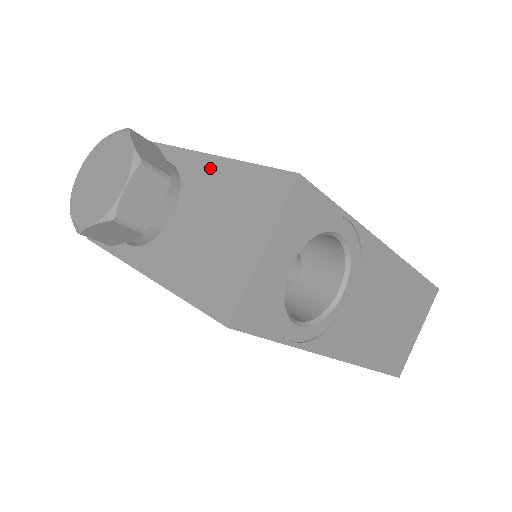
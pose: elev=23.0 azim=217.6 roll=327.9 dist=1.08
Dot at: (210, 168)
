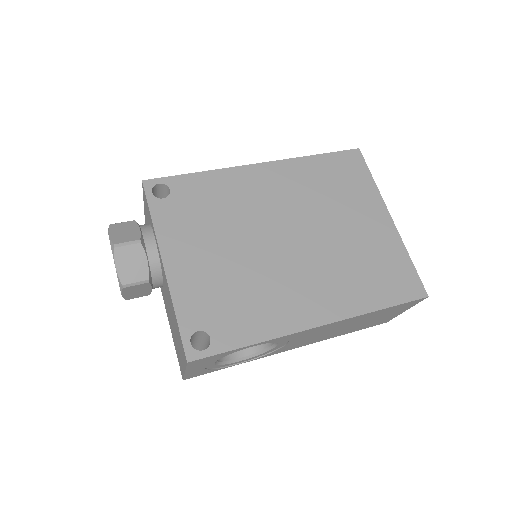
Dot at: (167, 286)
